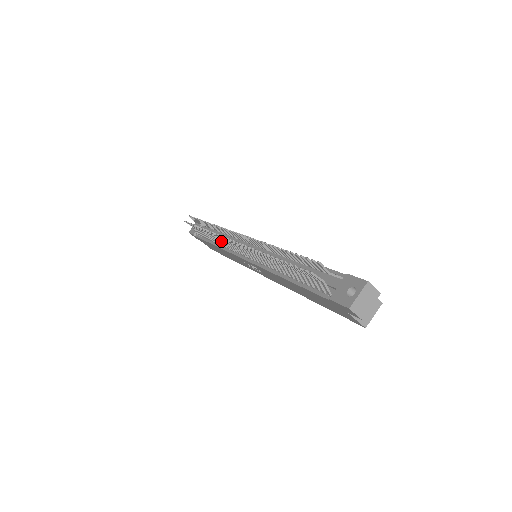
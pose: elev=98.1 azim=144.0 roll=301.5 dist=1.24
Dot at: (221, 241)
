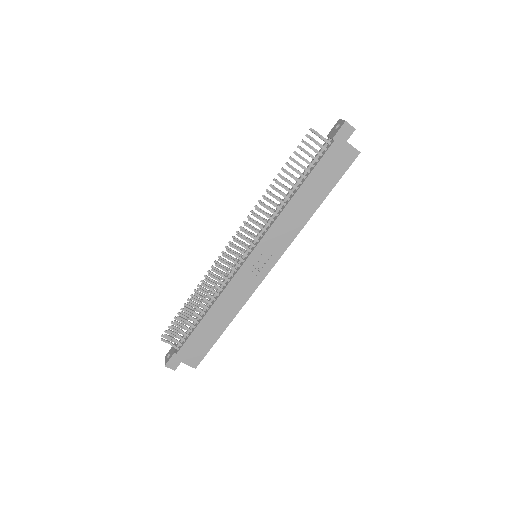
Dot at: (217, 285)
